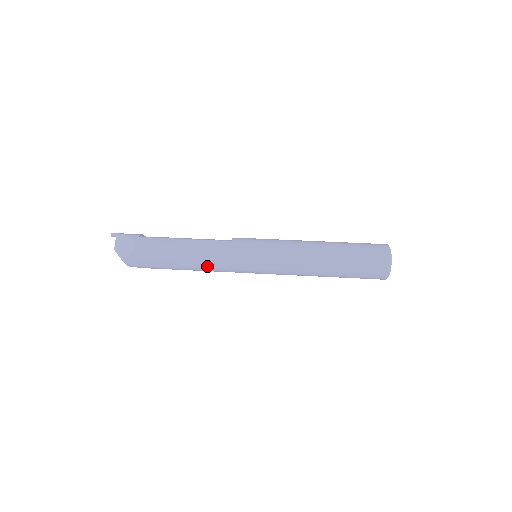
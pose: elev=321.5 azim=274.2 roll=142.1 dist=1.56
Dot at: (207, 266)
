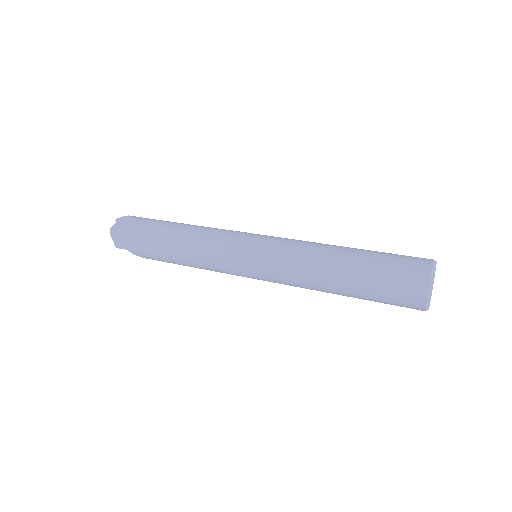
Dot at: (193, 251)
